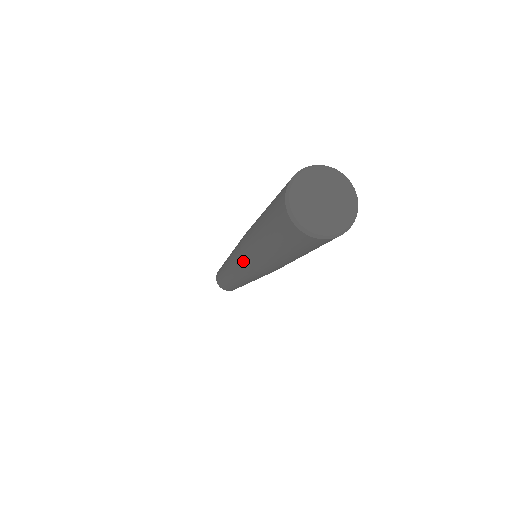
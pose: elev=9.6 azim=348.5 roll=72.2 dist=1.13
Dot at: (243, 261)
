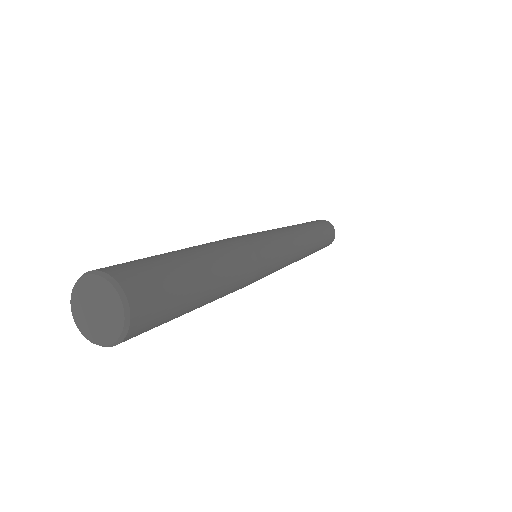
Dot at: occluded
